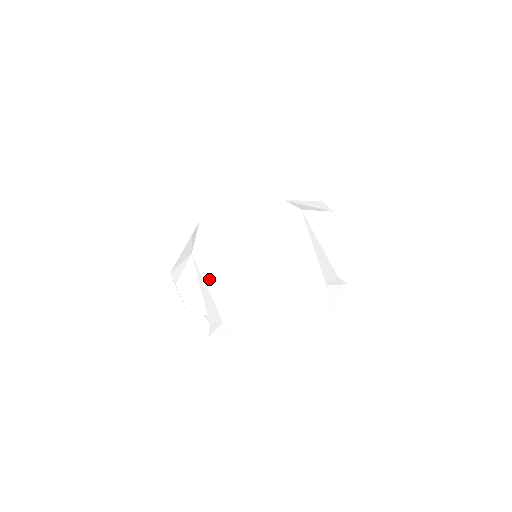
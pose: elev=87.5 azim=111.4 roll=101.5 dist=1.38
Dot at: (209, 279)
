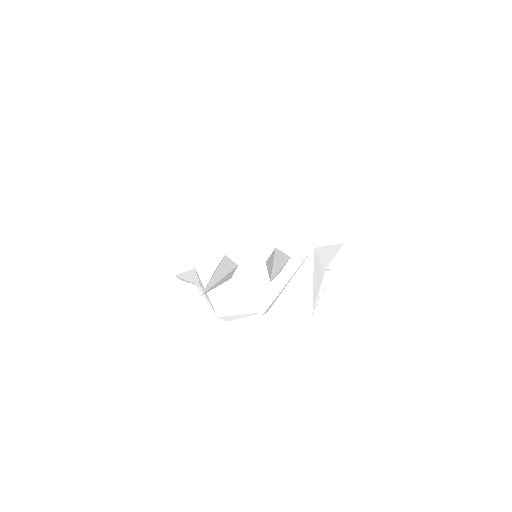
Dot at: (210, 290)
